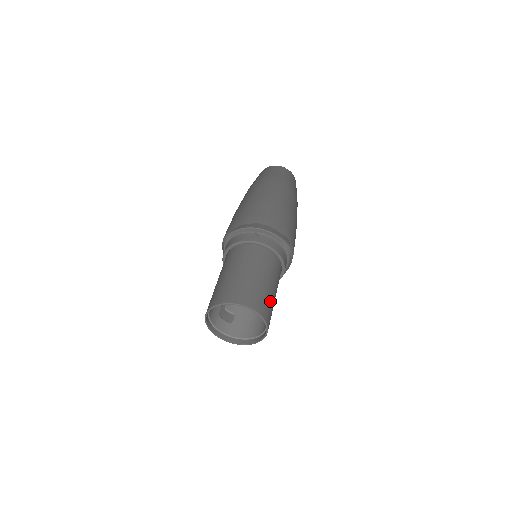
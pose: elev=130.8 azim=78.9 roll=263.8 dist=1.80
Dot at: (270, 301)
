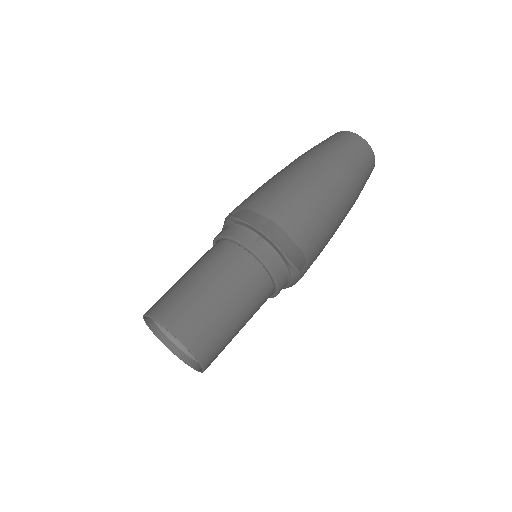
Dot at: (225, 339)
